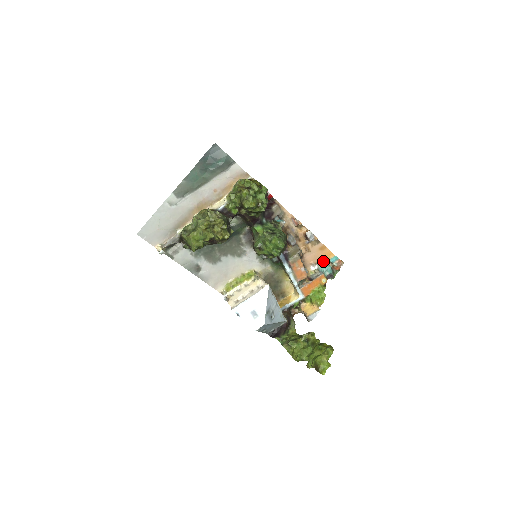
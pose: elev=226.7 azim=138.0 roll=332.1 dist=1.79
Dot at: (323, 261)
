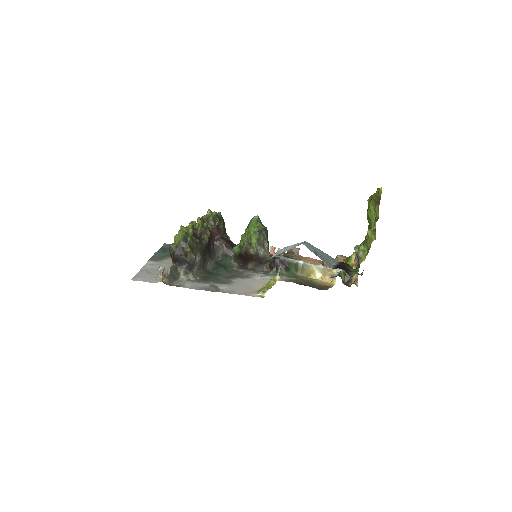
Dot at: occluded
